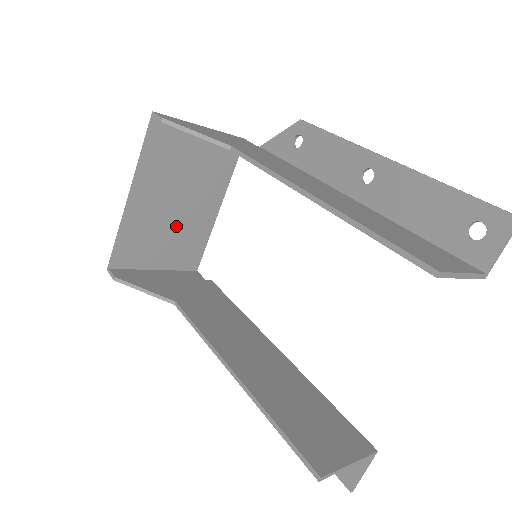
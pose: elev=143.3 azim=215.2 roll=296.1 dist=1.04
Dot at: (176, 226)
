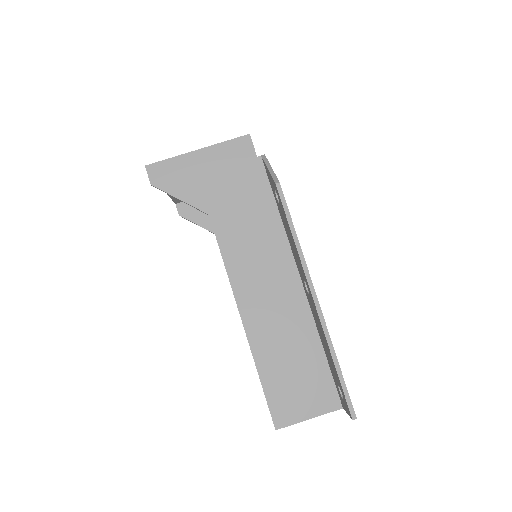
Dot at: occluded
